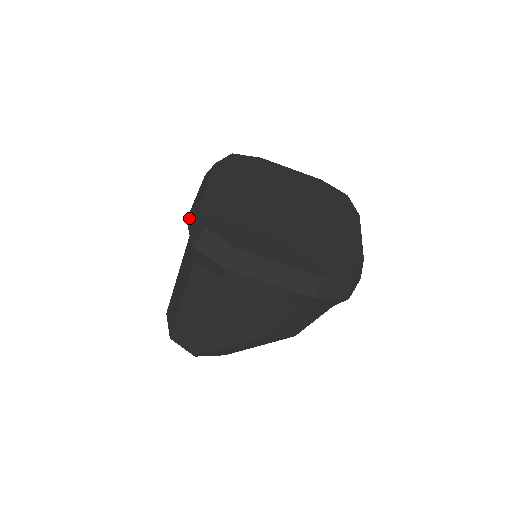
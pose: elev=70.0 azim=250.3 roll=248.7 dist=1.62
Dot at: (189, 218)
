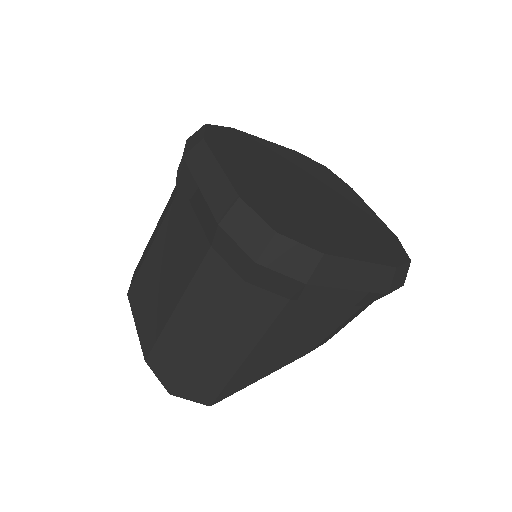
Dot at: (225, 222)
